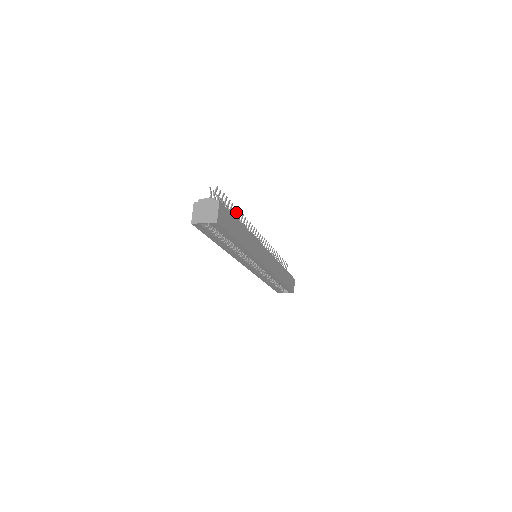
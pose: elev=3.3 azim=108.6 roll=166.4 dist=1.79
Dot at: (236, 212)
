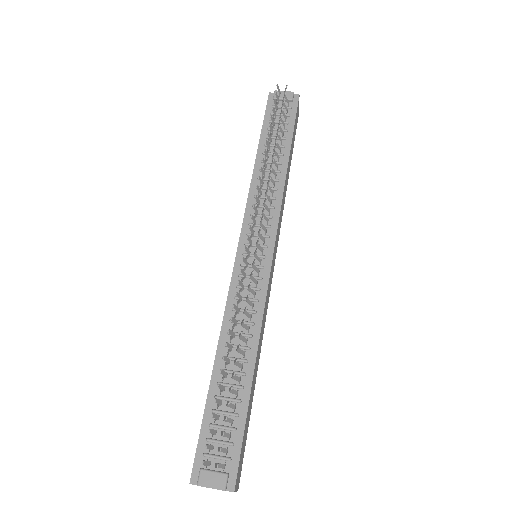
Dot at: (235, 363)
